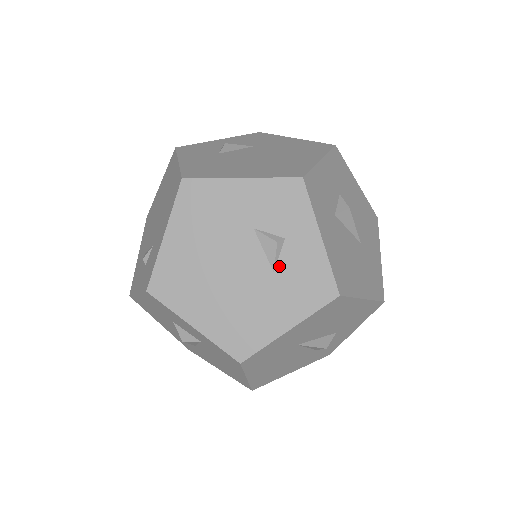
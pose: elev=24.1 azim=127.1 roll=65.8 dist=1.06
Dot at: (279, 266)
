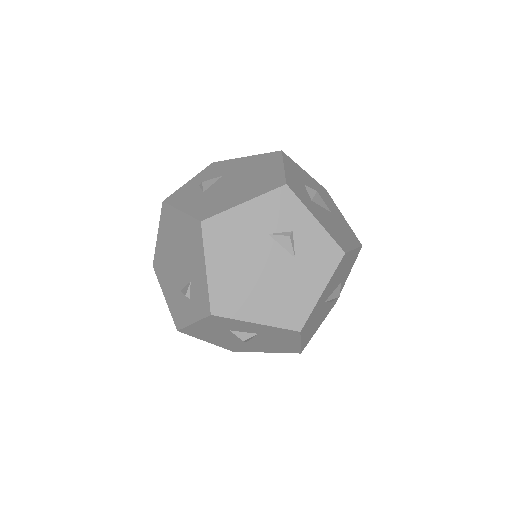
Dot at: (297, 252)
